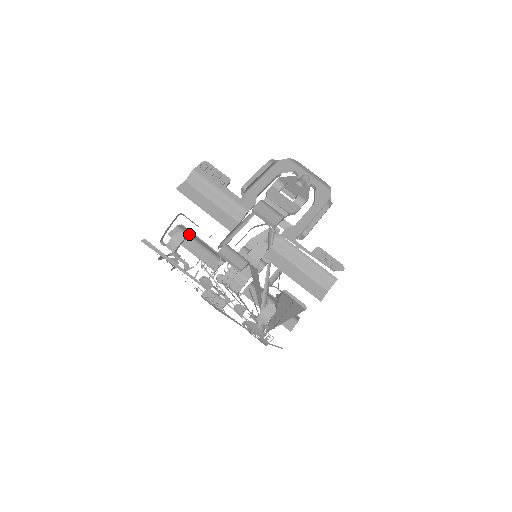
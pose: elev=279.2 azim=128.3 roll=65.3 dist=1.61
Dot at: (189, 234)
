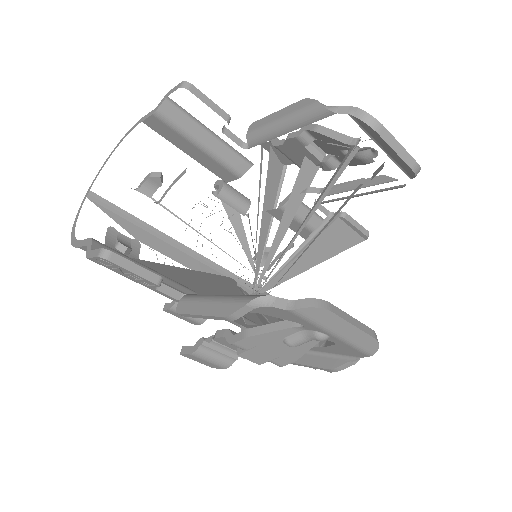
Dot at: (180, 128)
